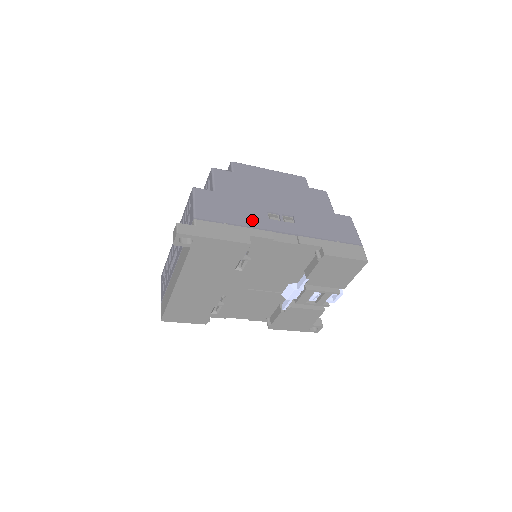
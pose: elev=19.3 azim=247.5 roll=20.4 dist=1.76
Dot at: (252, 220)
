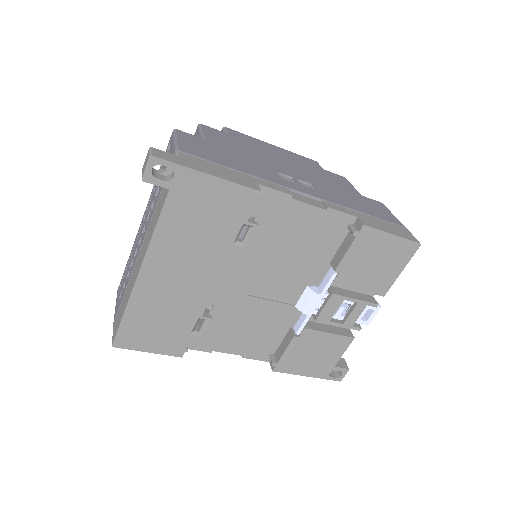
Dot at: (259, 173)
